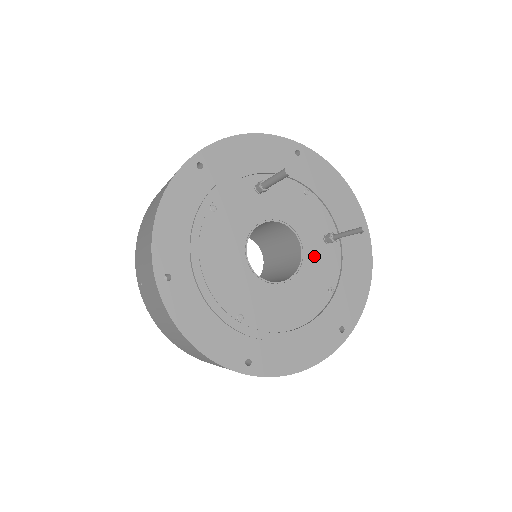
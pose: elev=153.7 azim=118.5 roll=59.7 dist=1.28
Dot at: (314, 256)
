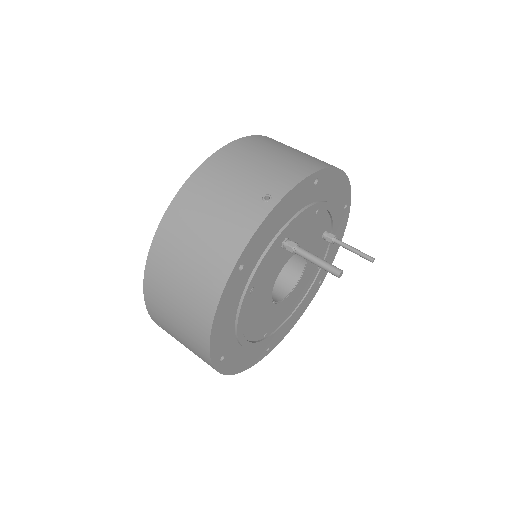
Dot at: occluded
